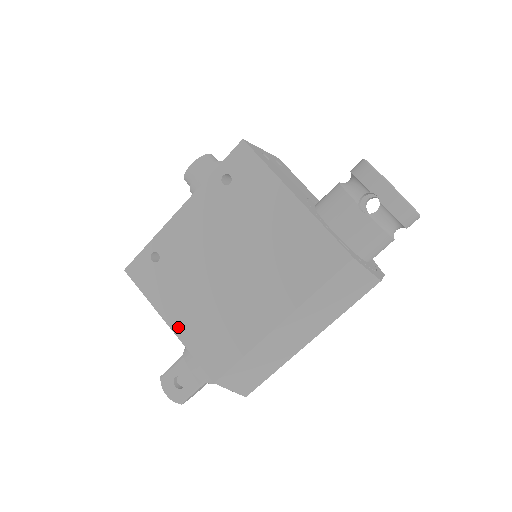
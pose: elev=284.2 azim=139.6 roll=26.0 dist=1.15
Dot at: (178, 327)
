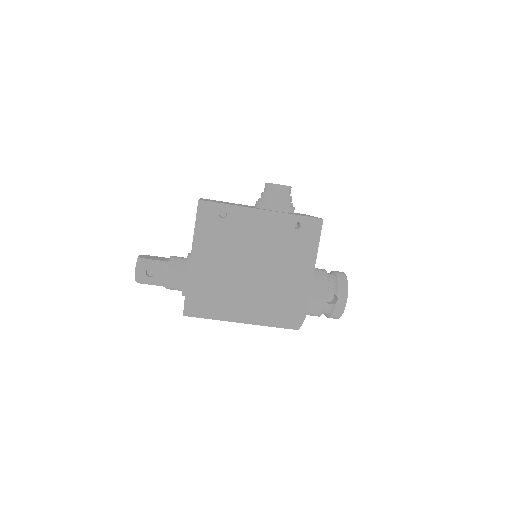
Dot at: (196, 258)
